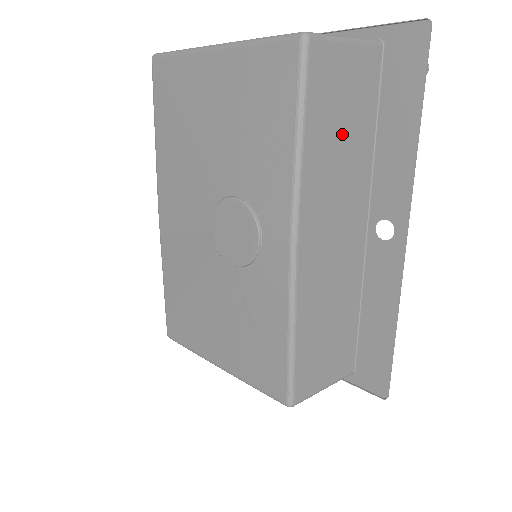
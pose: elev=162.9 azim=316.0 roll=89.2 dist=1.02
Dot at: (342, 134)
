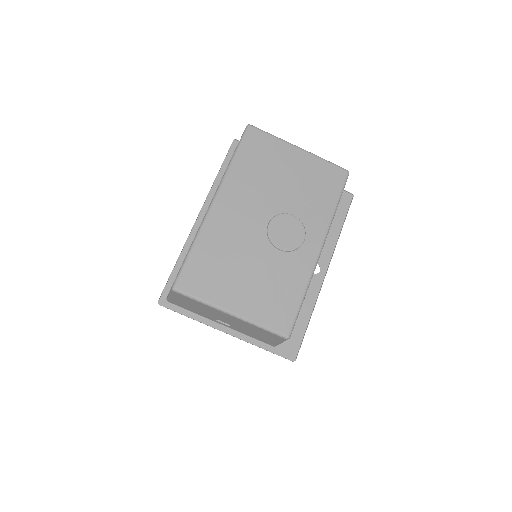
Dot at: occluded
